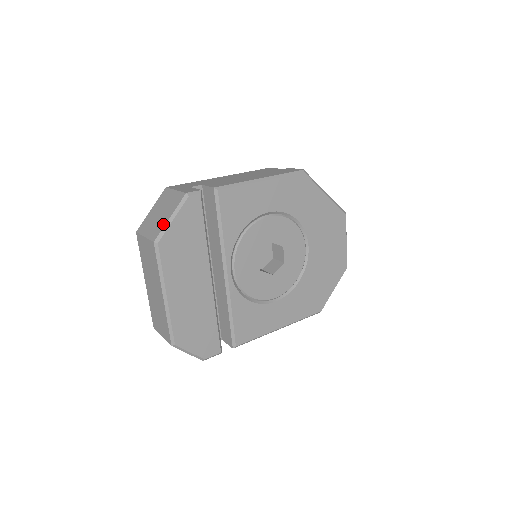
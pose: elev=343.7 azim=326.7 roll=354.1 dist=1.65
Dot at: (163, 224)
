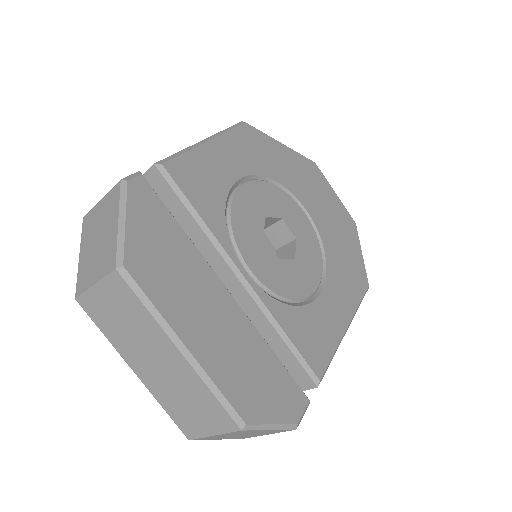
Dot at: (113, 239)
